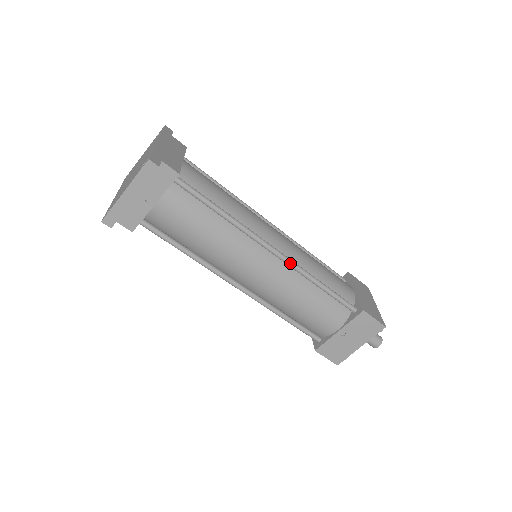
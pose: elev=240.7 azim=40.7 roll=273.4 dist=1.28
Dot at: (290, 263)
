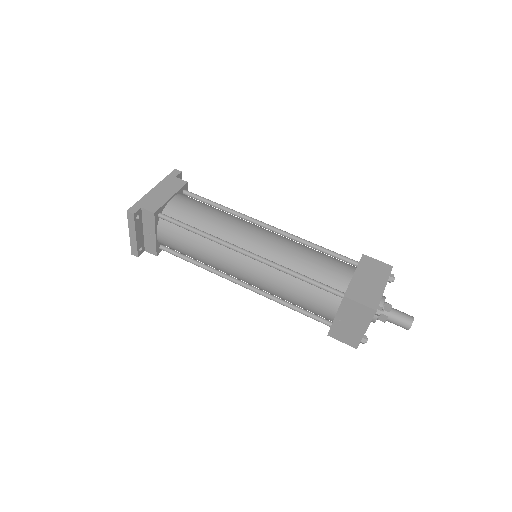
Dot at: (262, 261)
